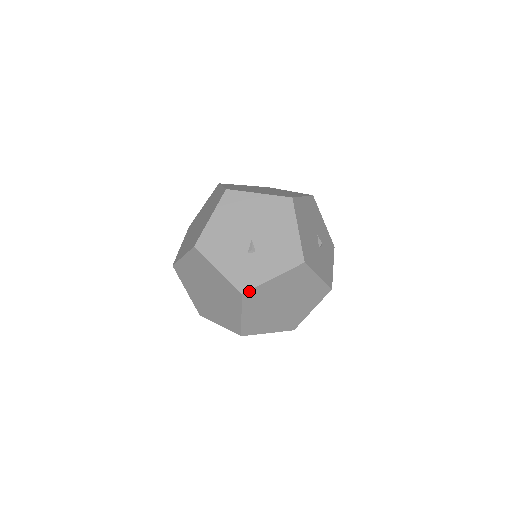
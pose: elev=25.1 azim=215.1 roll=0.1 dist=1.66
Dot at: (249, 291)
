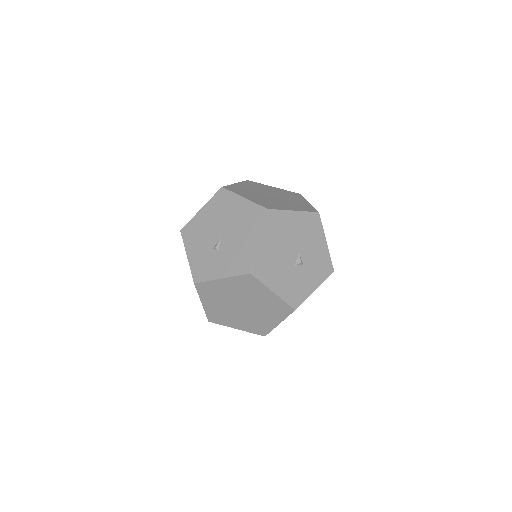
Dot at: (201, 283)
